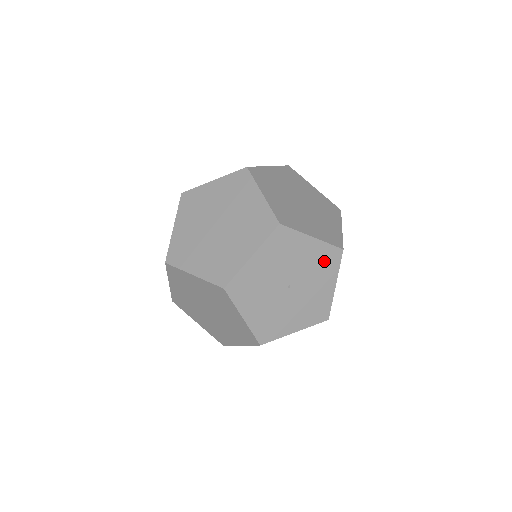
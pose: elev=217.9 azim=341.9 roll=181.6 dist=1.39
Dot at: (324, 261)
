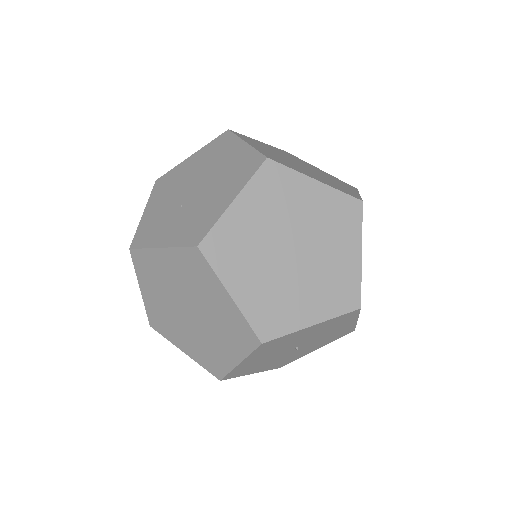
Dot at: (337, 335)
